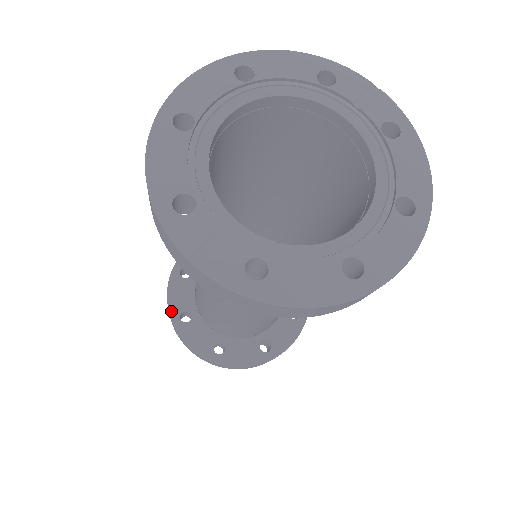
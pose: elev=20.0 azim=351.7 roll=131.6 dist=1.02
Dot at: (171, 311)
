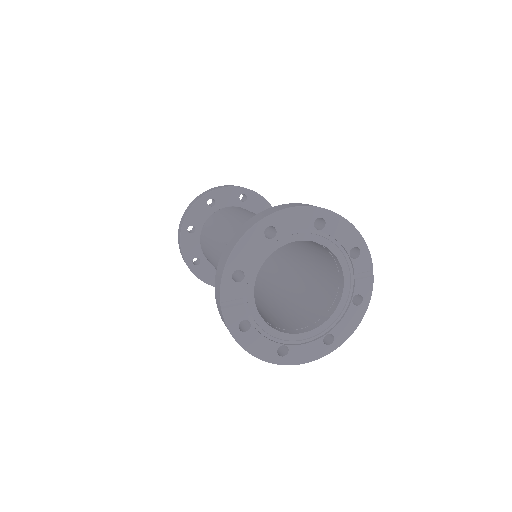
Dot at: (186, 220)
